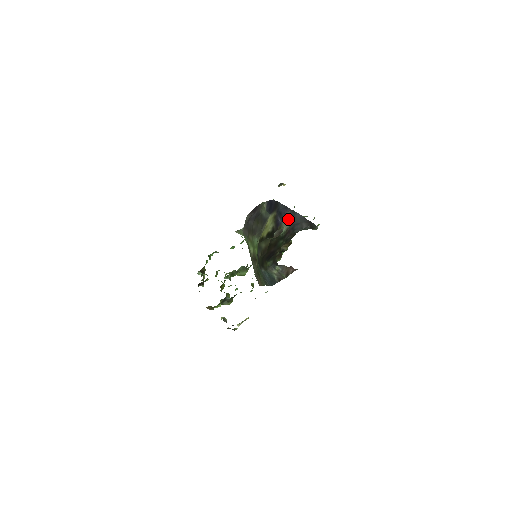
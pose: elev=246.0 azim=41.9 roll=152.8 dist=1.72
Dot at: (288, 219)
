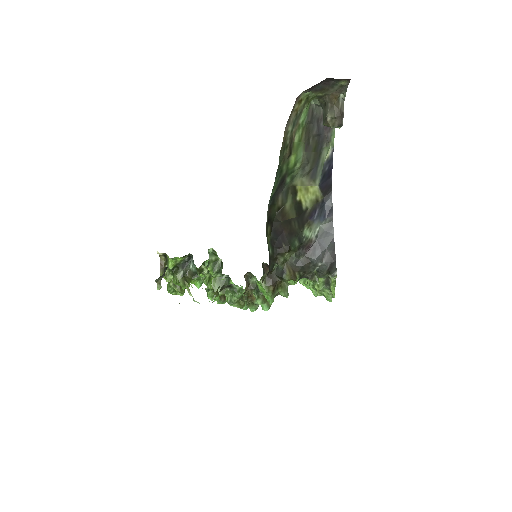
Dot at: (321, 229)
